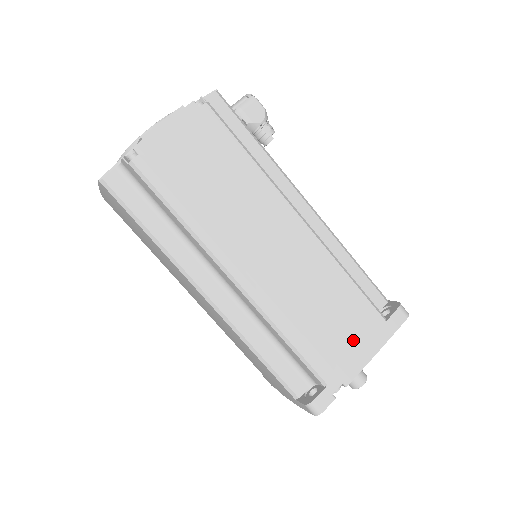
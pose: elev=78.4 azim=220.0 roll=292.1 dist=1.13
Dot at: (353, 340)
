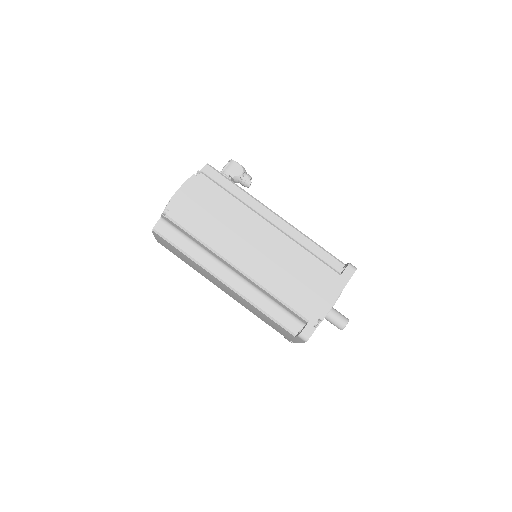
Dot at: (320, 291)
